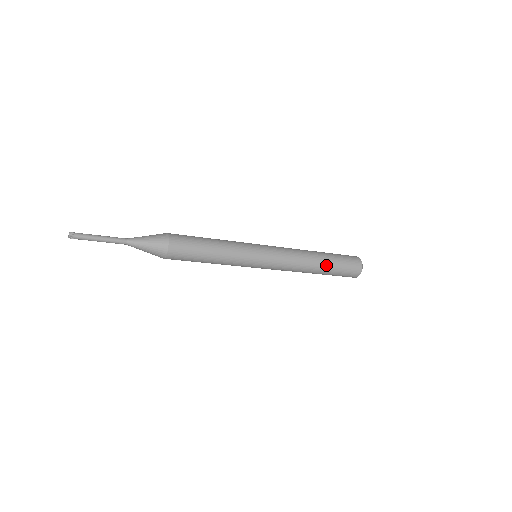
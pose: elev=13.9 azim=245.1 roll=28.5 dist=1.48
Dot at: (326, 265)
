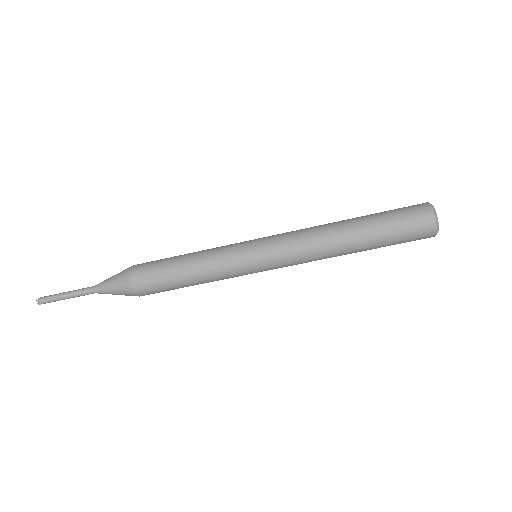
Dot at: (364, 235)
